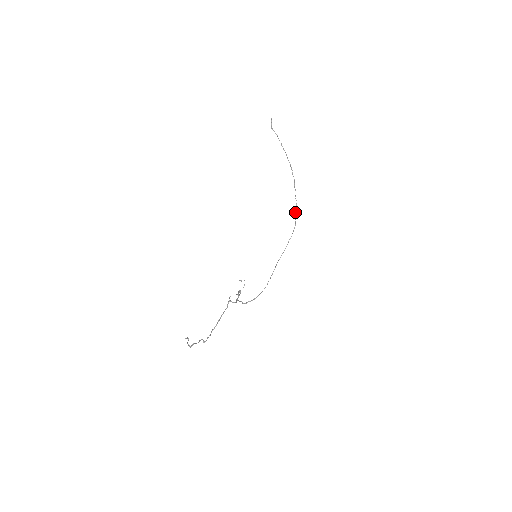
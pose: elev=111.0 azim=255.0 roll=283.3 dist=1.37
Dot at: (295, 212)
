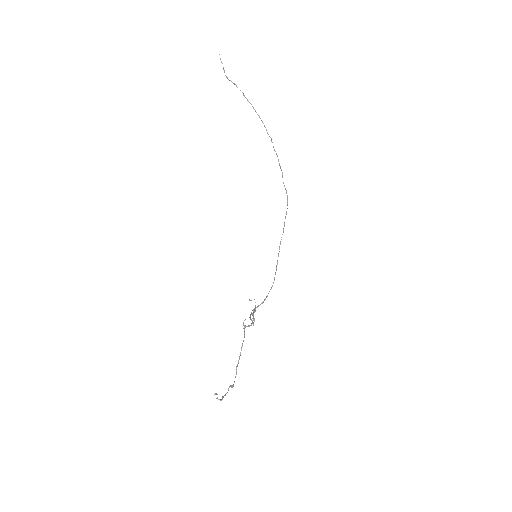
Dot at: (283, 182)
